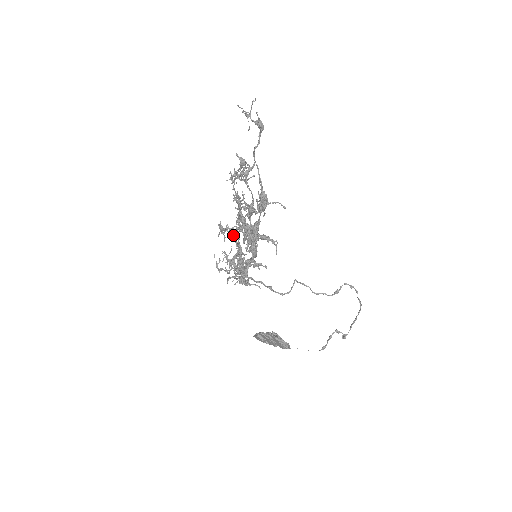
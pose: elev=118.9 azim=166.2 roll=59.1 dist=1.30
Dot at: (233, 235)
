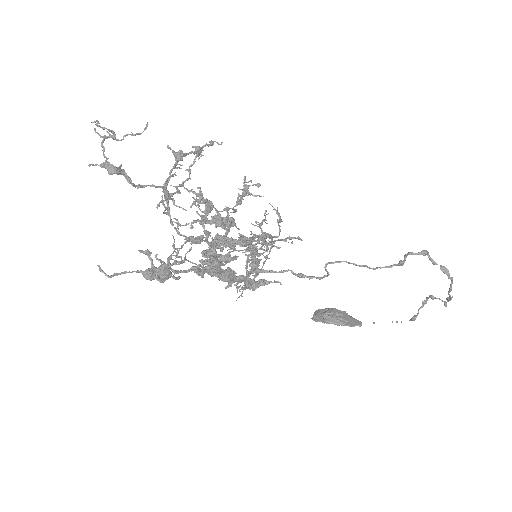
Dot at: (232, 226)
